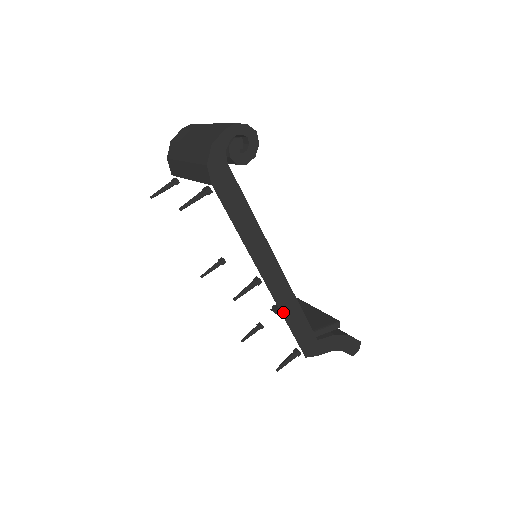
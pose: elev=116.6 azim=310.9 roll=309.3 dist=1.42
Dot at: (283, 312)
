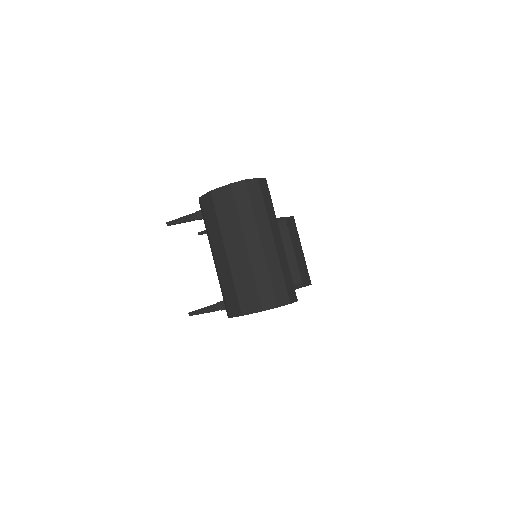
Dot at: occluded
